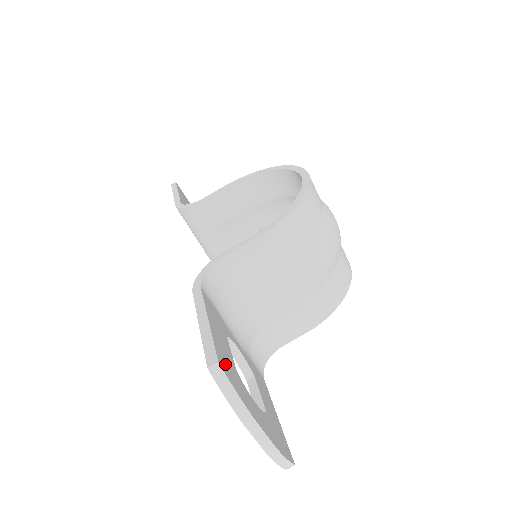
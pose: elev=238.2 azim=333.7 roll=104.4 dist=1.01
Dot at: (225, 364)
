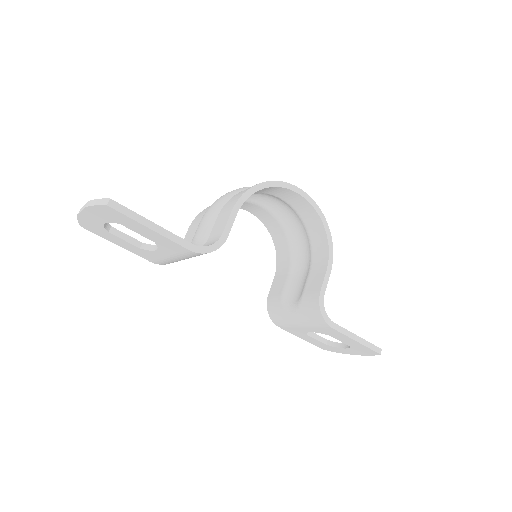
Dot at: occluded
